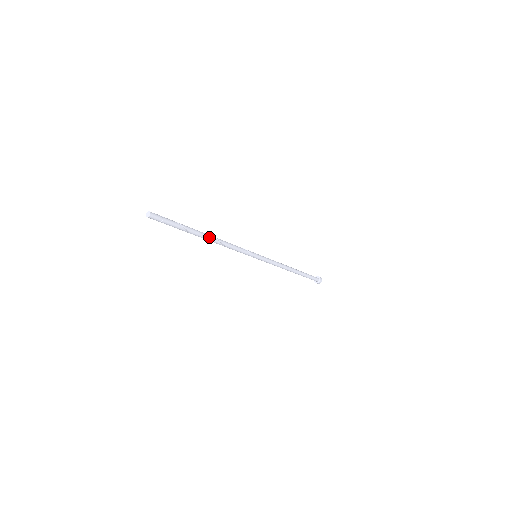
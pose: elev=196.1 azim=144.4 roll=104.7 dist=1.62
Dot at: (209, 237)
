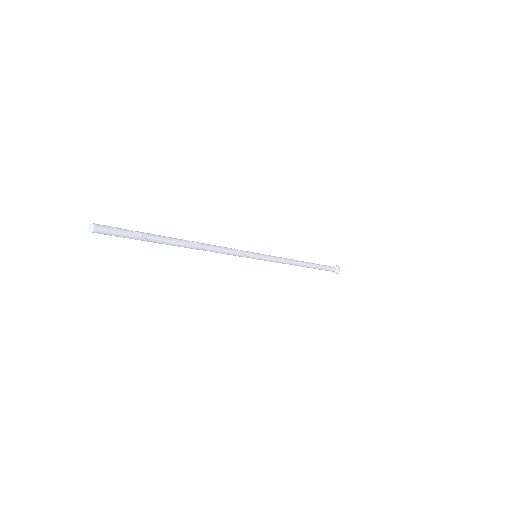
Dot at: (188, 246)
